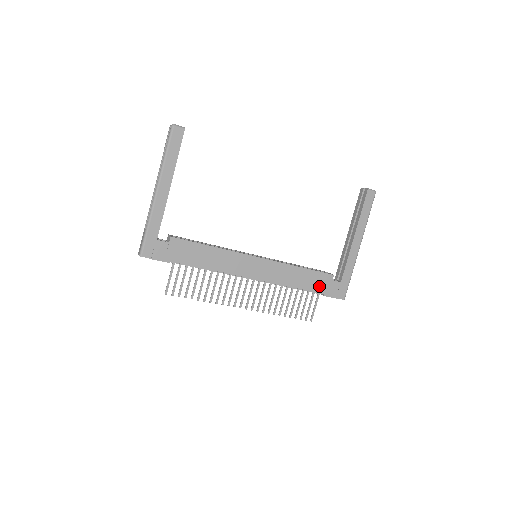
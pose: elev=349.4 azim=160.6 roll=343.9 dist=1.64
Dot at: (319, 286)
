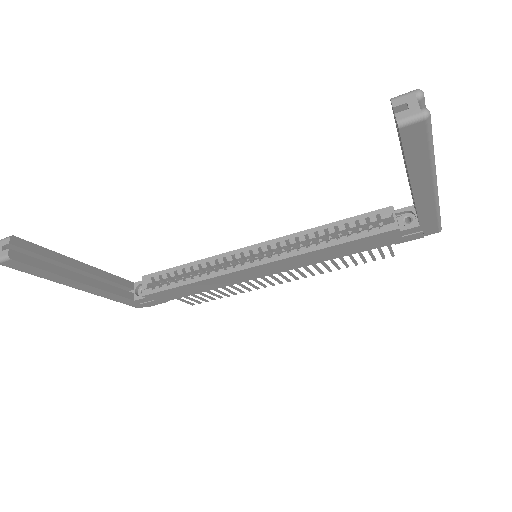
Dot at: (379, 243)
